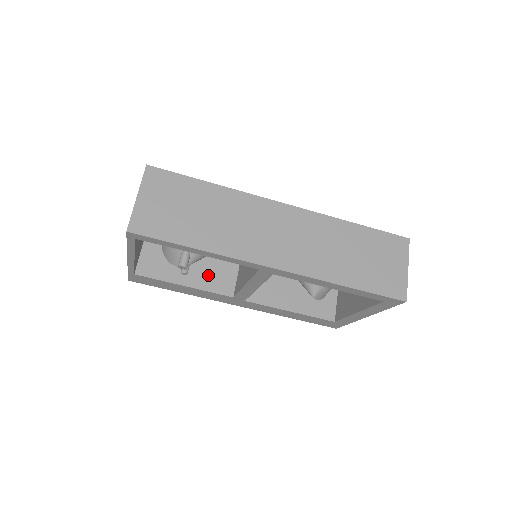
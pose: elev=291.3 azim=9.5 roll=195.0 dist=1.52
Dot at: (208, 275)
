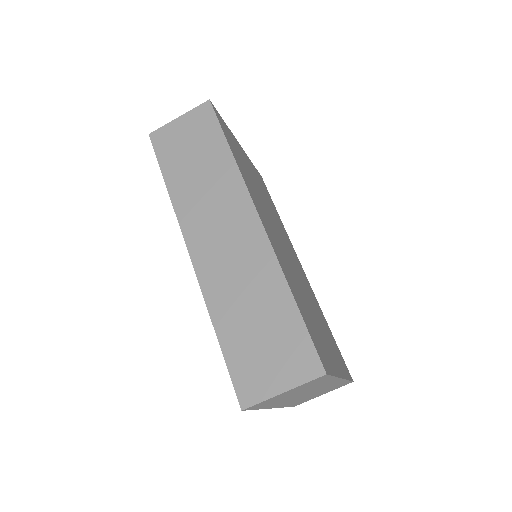
Dot at: occluded
